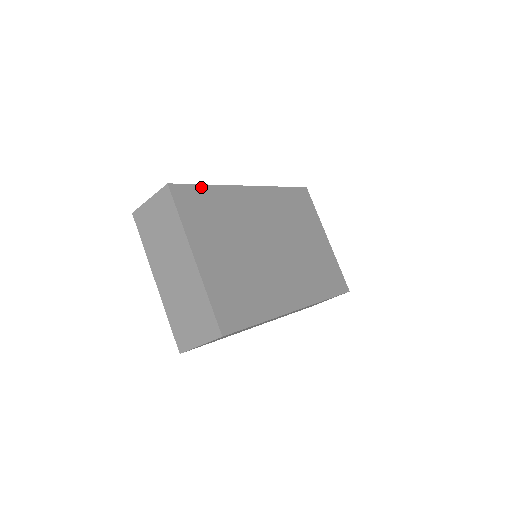
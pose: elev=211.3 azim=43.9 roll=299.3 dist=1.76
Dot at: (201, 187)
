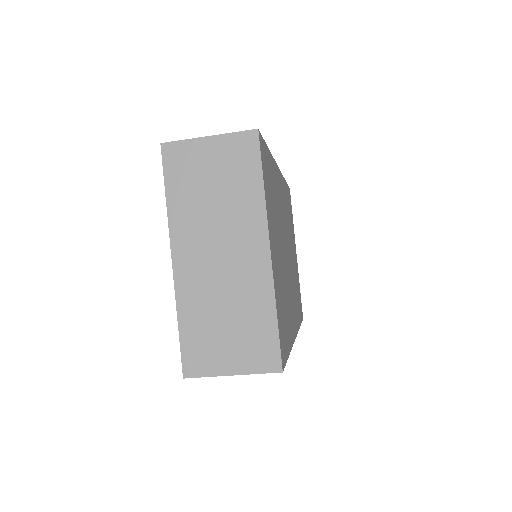
Dot at: (267, 150)
